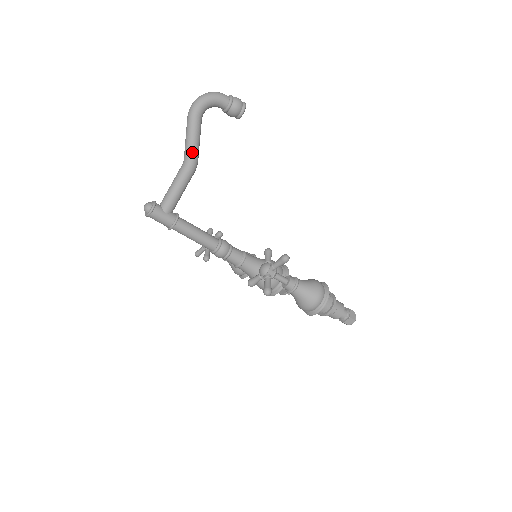
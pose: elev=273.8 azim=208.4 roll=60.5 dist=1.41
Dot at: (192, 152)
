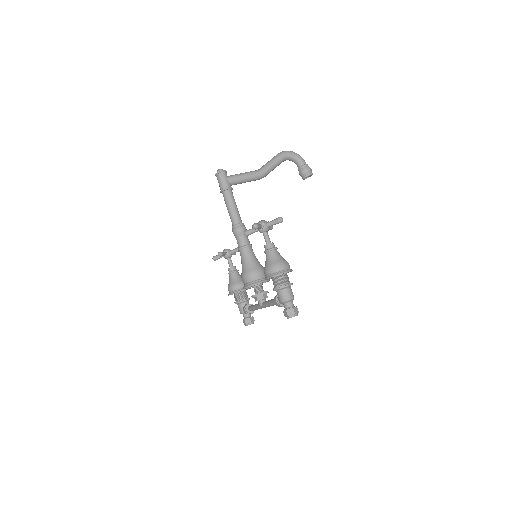
Dot at: (266, 167)
